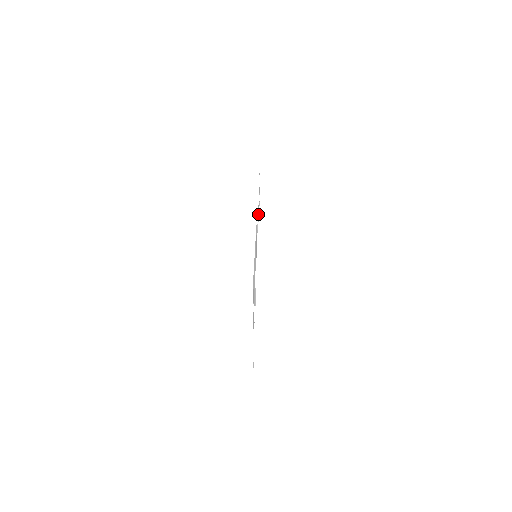
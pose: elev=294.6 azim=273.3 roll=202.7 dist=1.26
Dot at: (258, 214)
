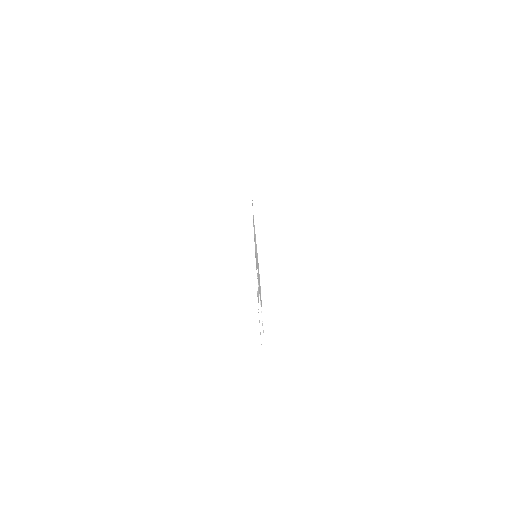
Dot at: occluded
